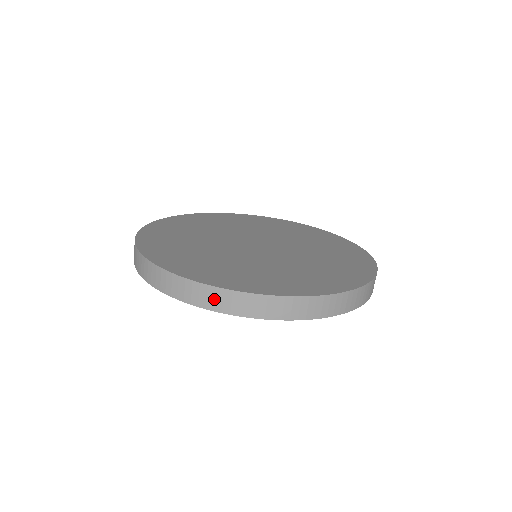
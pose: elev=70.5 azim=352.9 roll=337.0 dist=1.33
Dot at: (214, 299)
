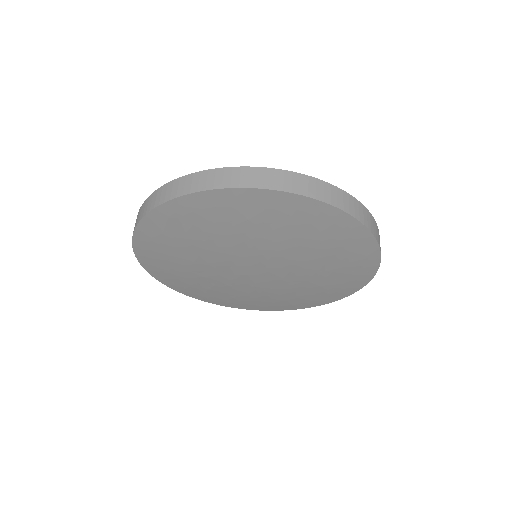
Dot at: (137, 219)
